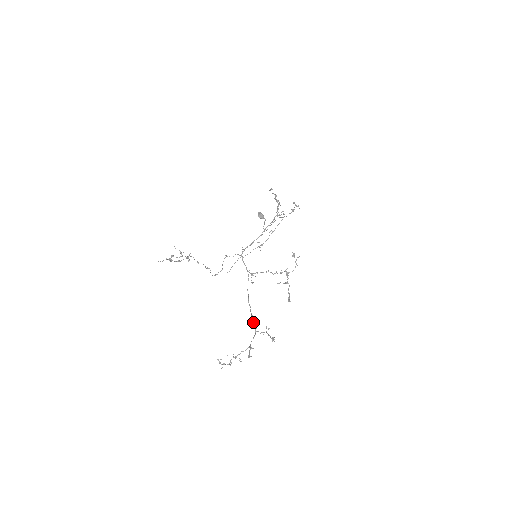
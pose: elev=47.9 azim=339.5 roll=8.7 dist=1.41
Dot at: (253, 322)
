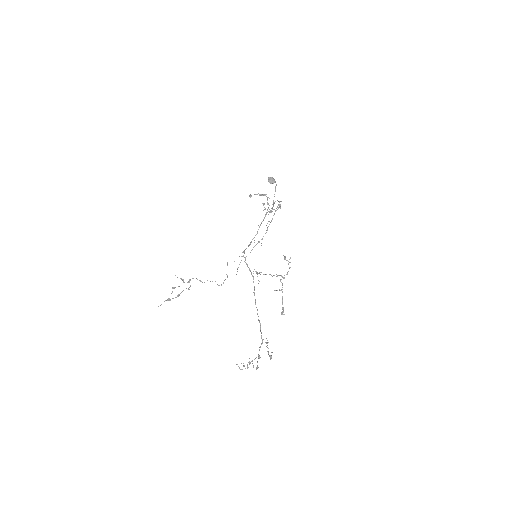
Dot at: occluded
